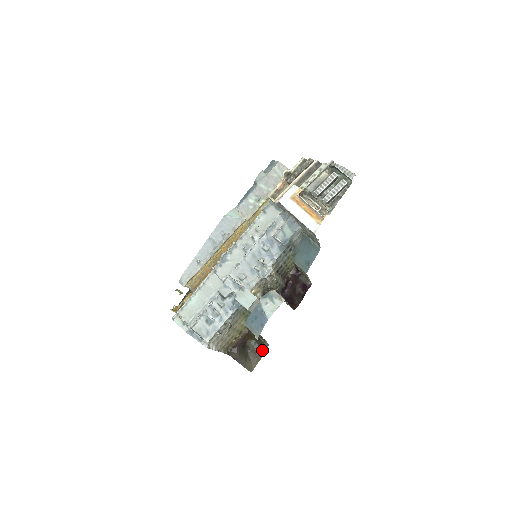
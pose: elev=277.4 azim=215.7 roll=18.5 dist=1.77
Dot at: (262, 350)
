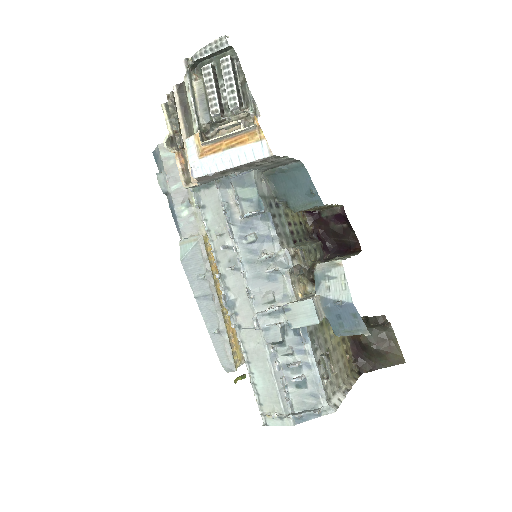
Dot at: (385, 329)
